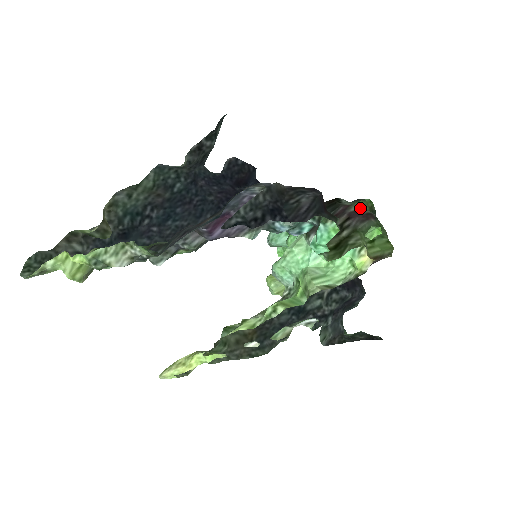
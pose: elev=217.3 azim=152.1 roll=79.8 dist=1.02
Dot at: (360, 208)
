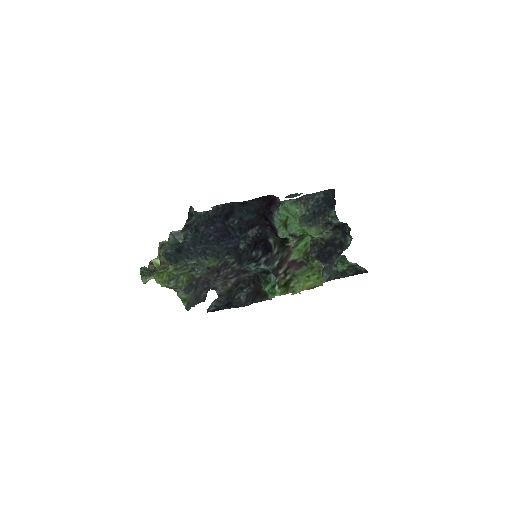
Dot at: (296, 257)
